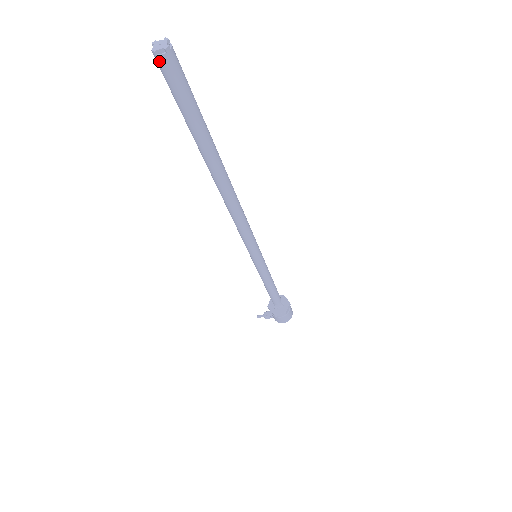
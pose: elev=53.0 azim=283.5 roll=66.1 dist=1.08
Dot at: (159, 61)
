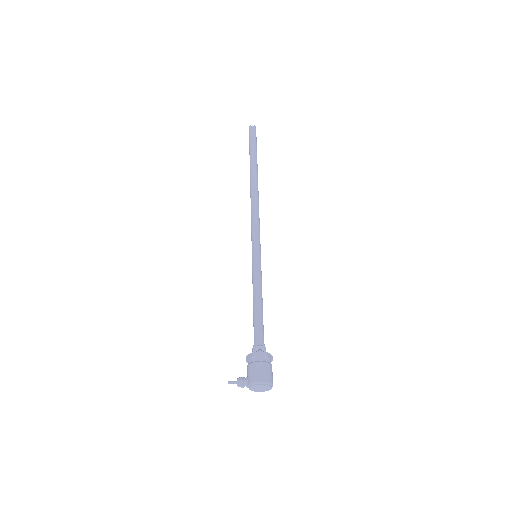
Dot at: (250, 128)
